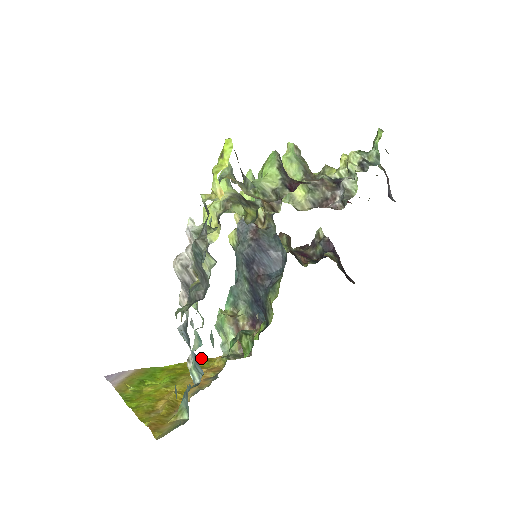
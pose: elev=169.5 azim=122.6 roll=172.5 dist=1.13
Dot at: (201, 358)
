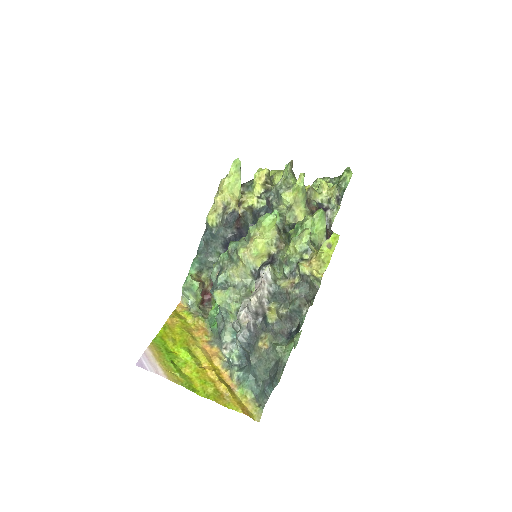
Dot at: (172, 314)
